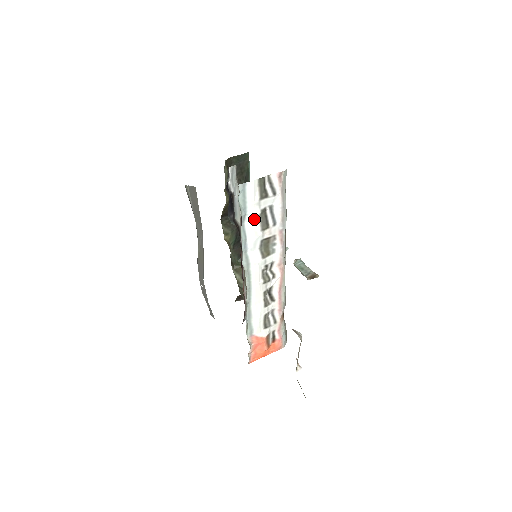
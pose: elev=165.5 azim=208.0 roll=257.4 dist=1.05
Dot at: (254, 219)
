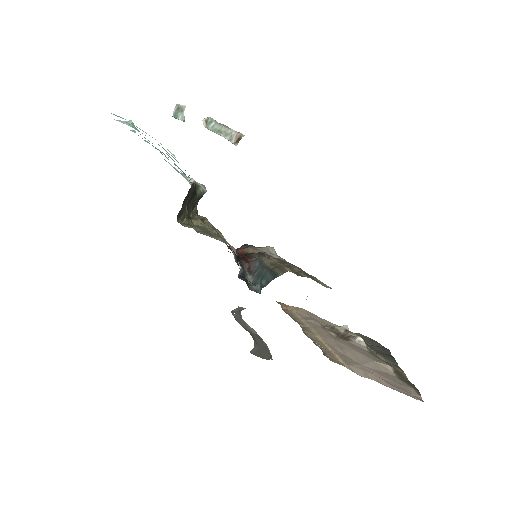
Dot at: occluded
